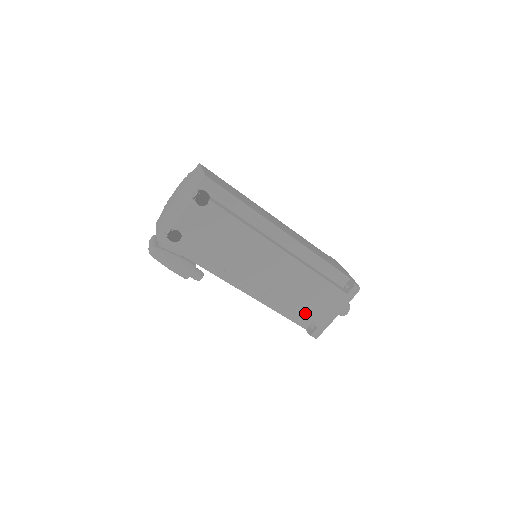
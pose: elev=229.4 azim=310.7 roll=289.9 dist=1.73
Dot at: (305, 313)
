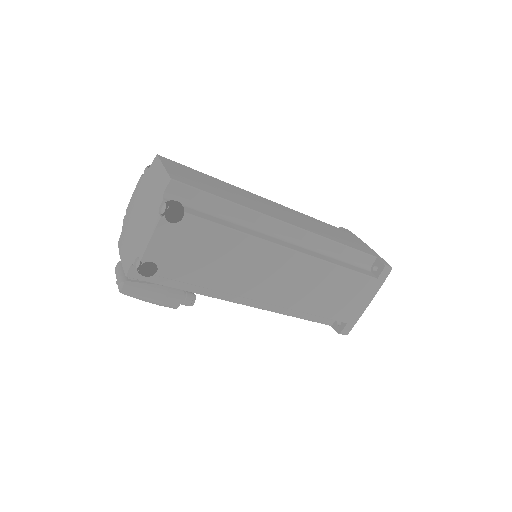
Dot at: (330, 313)
